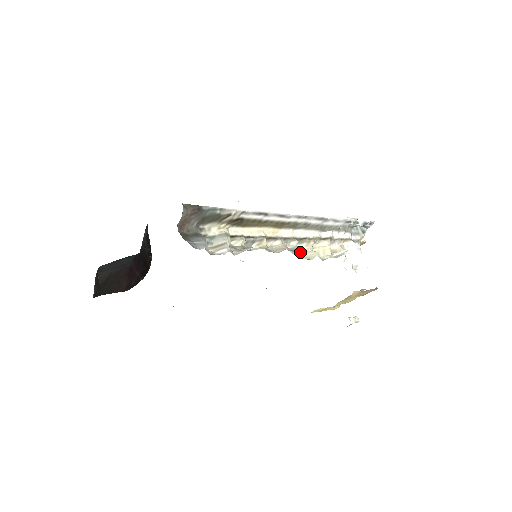
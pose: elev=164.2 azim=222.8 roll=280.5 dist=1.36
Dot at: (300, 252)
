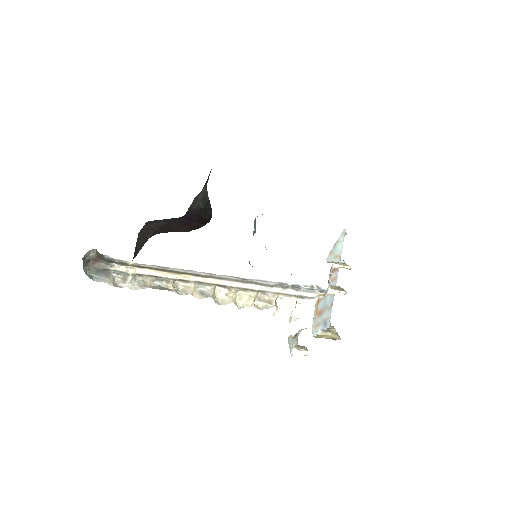
Dot at: (222, 293)
